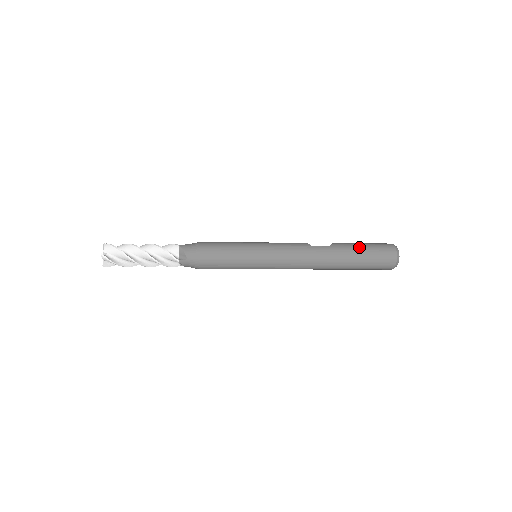
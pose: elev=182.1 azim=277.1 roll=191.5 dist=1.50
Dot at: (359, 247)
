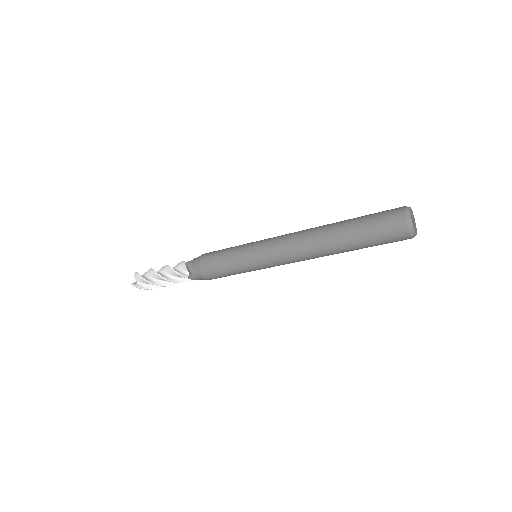
Dot at: occluded
